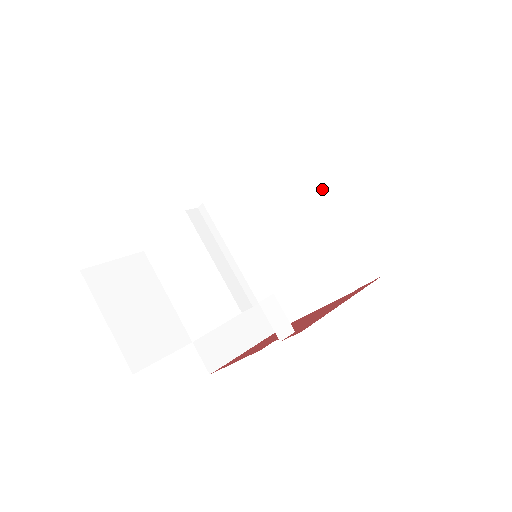
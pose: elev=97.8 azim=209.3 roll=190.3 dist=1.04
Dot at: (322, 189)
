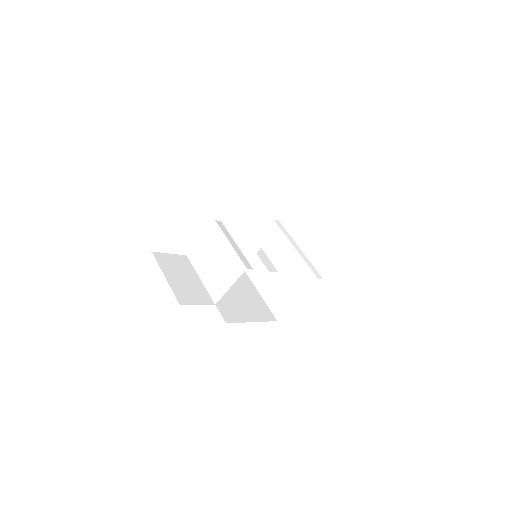
Dot at: (296, 223)
